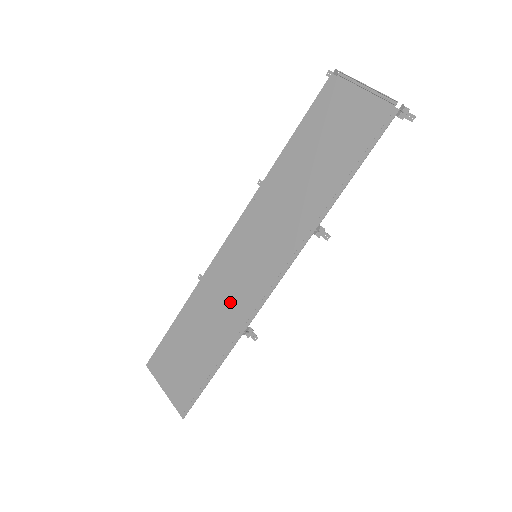
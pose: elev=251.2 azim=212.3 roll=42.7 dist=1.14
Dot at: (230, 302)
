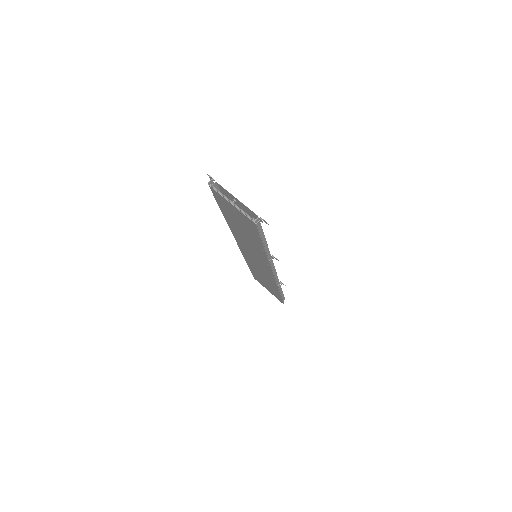
Dot at: (262, 272)
